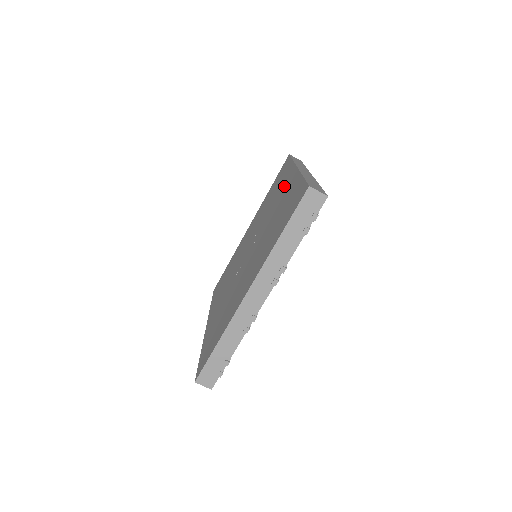
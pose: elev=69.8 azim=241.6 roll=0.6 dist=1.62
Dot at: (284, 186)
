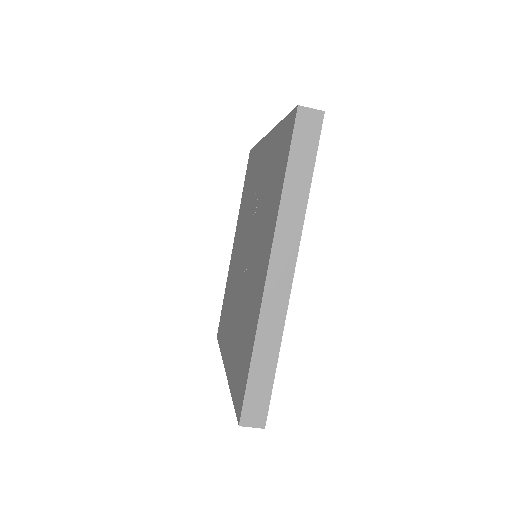
Dot at: (262, 254)
